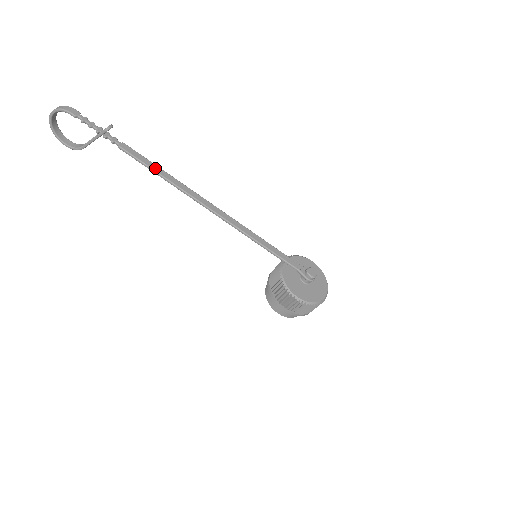
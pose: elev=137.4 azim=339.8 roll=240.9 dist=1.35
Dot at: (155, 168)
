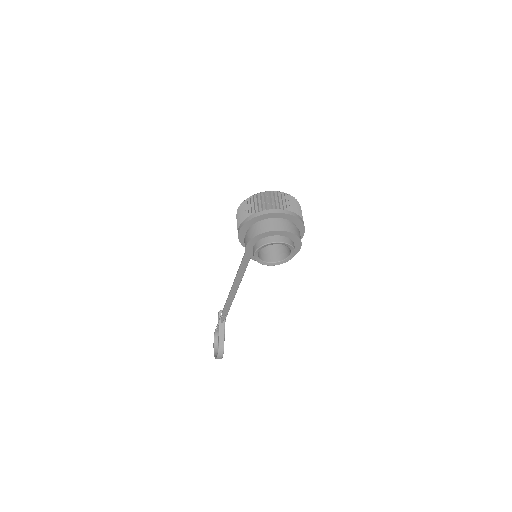
Dot at: (229, 299)
